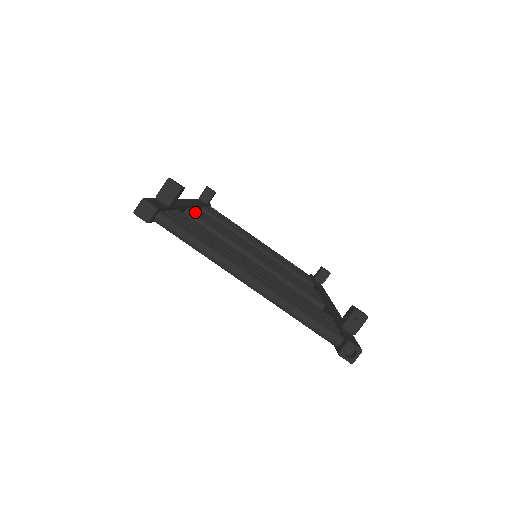
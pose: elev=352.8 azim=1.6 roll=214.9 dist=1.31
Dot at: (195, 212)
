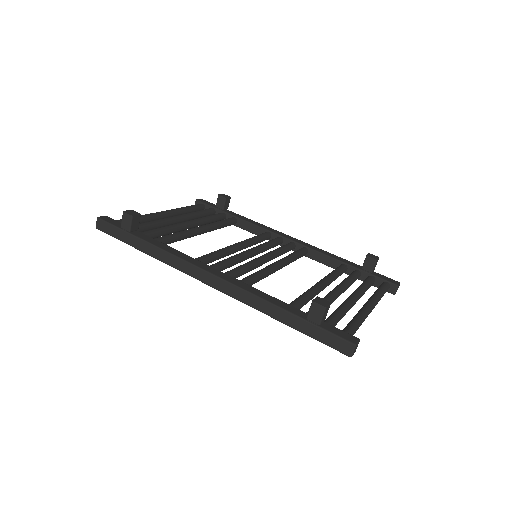
Dot at: (231, 275)
